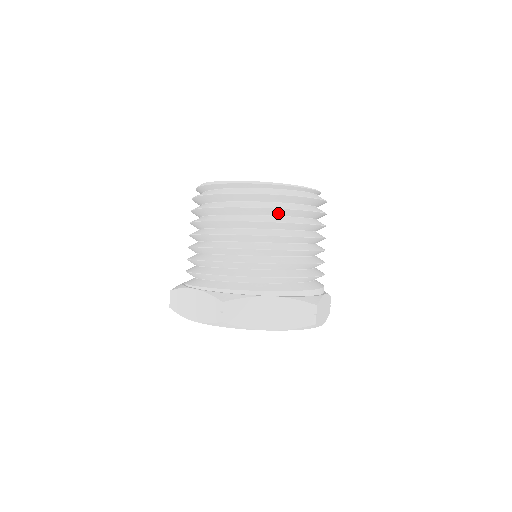
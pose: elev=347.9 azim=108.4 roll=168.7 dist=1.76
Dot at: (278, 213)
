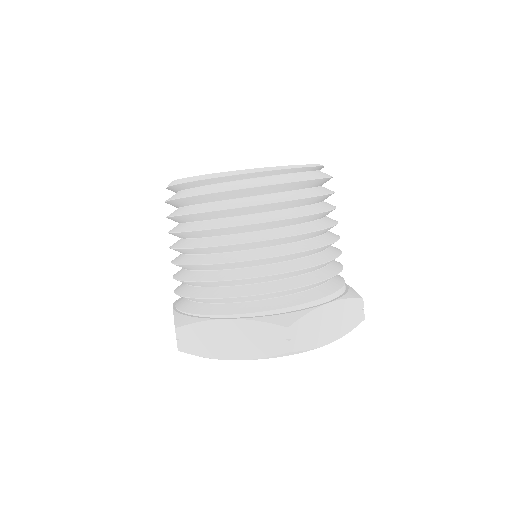
Dot at: (311, 202)
